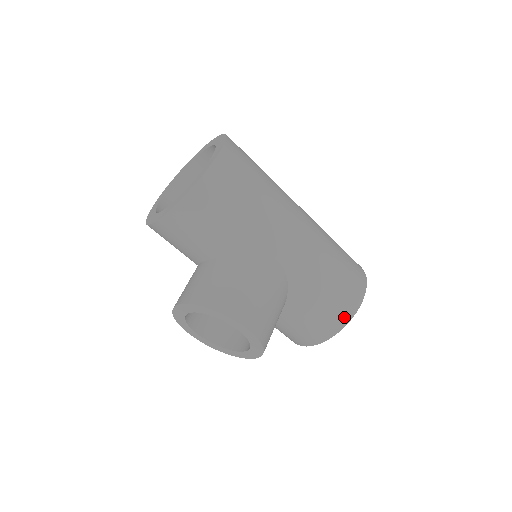
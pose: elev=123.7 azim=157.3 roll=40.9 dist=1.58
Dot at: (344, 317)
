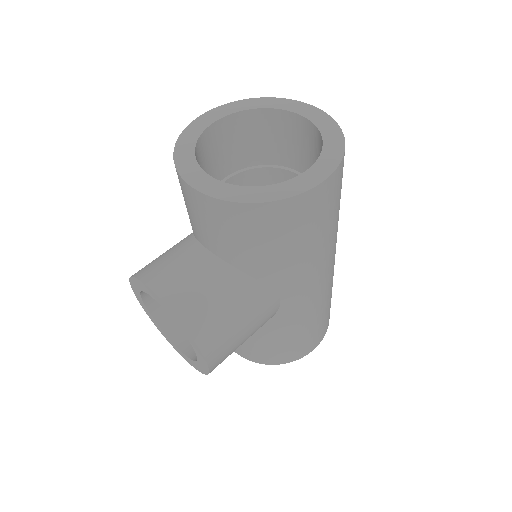
Dot at: (286, 359)
